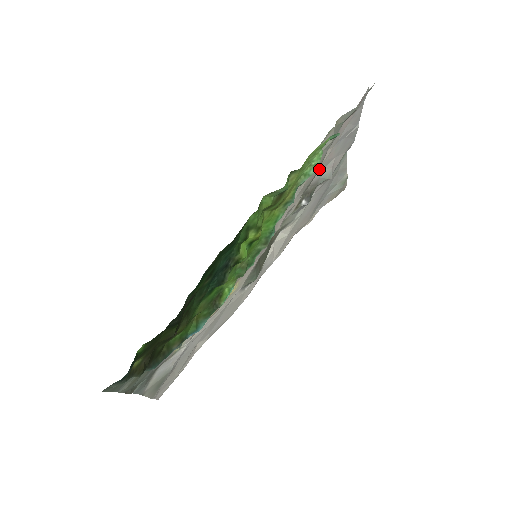
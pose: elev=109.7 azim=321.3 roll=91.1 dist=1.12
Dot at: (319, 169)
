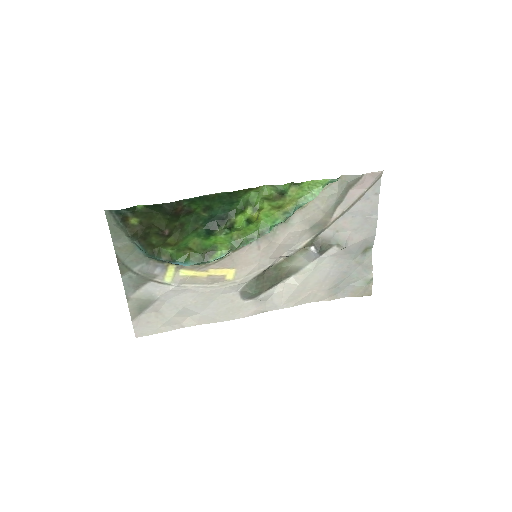
Dot at: (328, 221)
